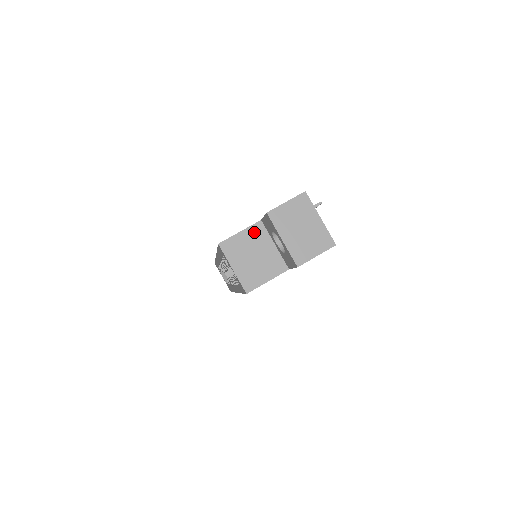
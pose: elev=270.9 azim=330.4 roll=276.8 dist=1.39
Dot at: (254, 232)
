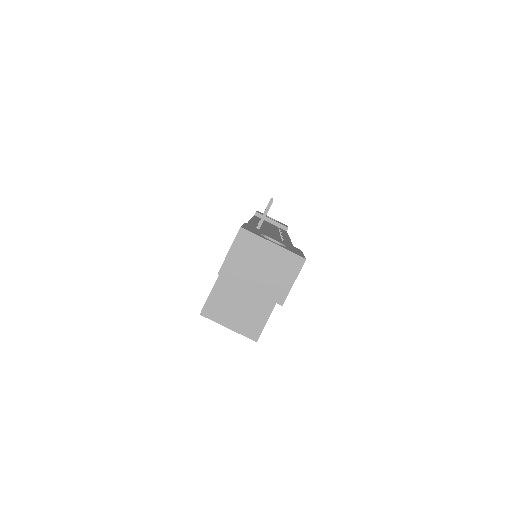
Dot at: (224, 282)
